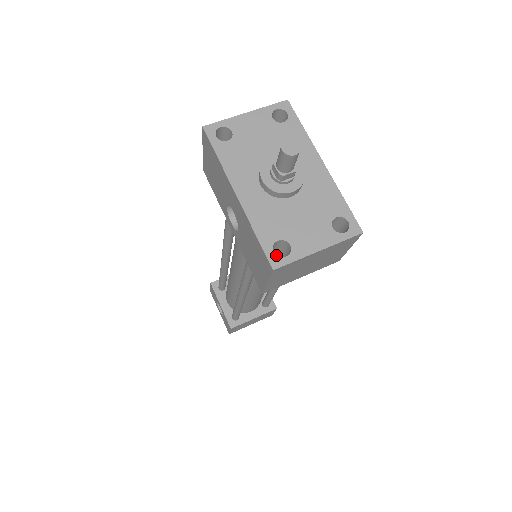
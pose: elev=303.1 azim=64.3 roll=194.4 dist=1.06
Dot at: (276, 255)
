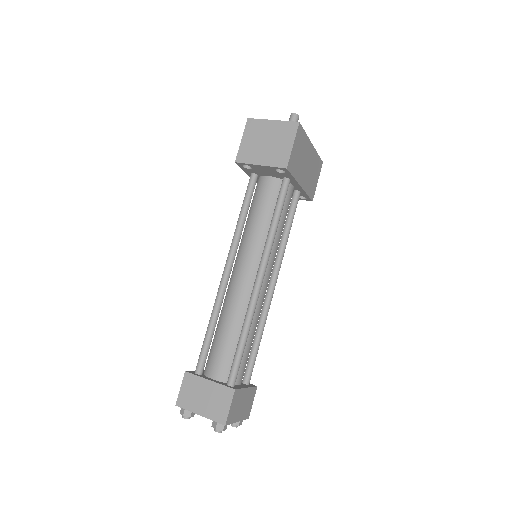
Dot at: occluded
